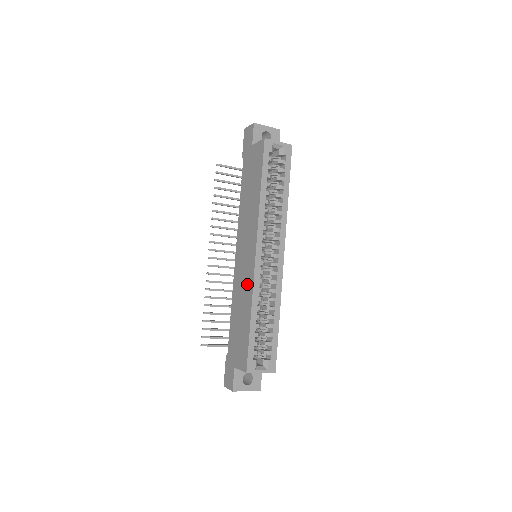
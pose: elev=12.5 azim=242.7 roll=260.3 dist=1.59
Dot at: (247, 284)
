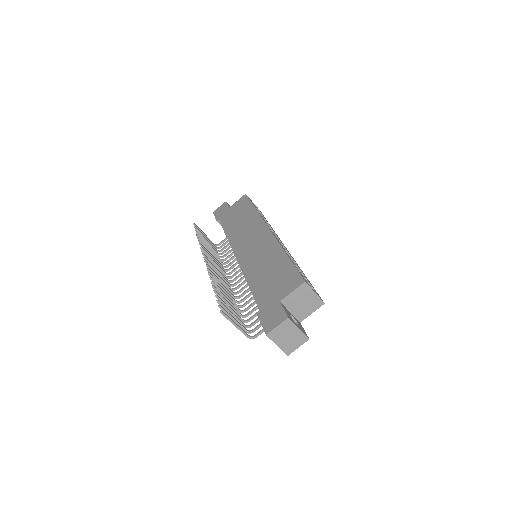
Dot at: (267, 248)
